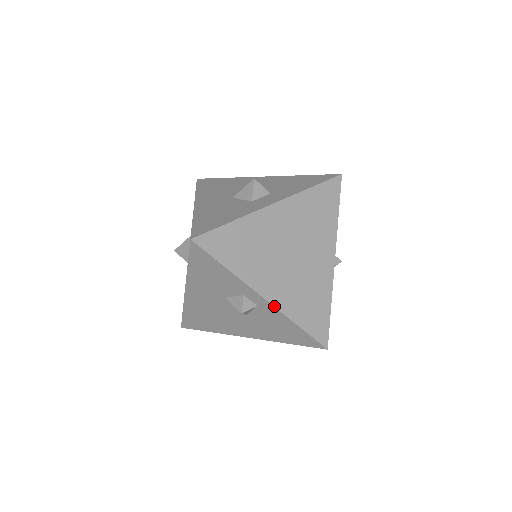
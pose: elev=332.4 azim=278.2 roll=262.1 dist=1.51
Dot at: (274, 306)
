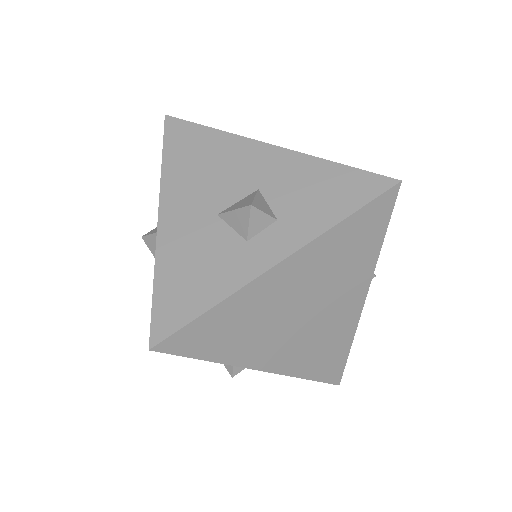
Dot at: (274, 373)
